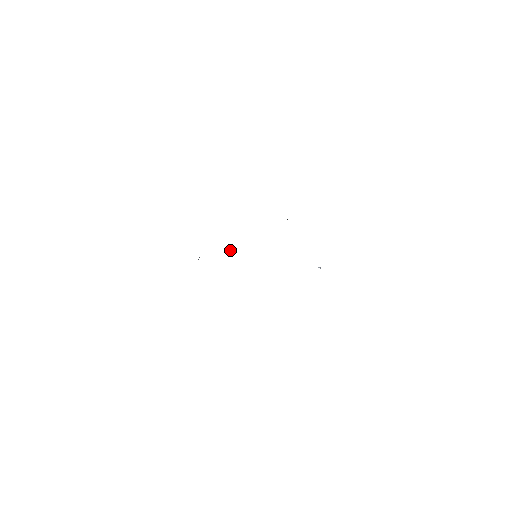
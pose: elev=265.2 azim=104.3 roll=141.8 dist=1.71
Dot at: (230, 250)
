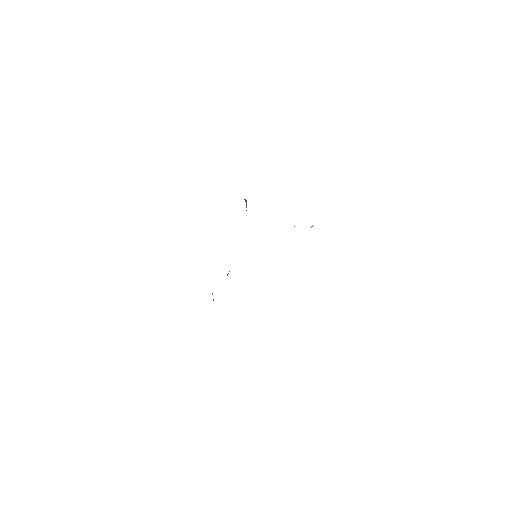
Dot at: (228, 273)
